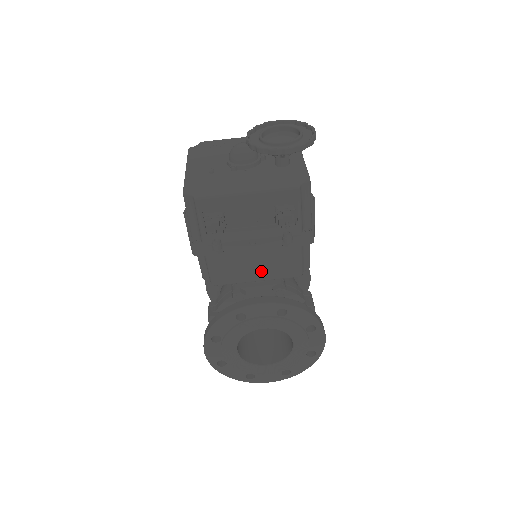
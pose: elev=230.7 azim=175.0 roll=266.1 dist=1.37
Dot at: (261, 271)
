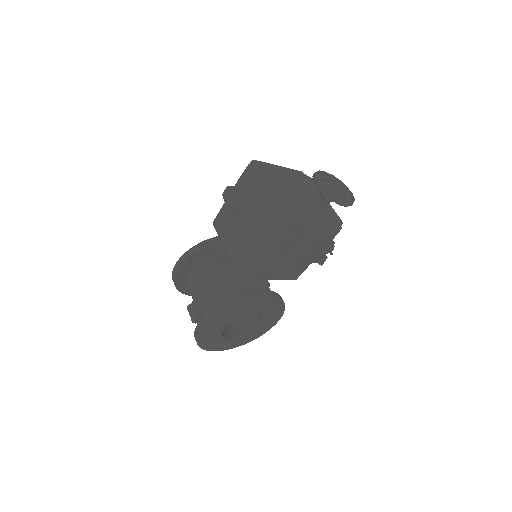
Dot at: (280, 274)
